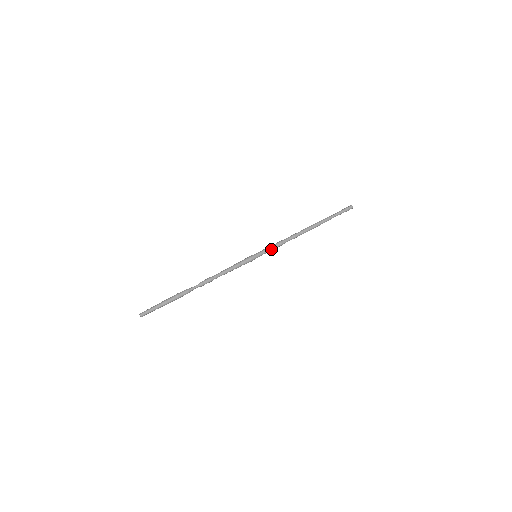
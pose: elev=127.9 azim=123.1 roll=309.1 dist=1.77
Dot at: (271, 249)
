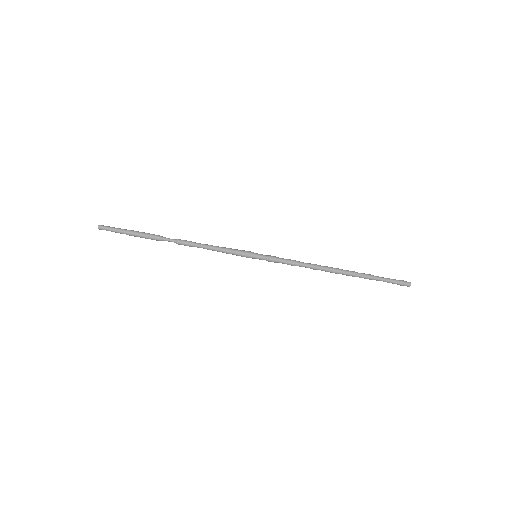
Dot at: (277, 262)
